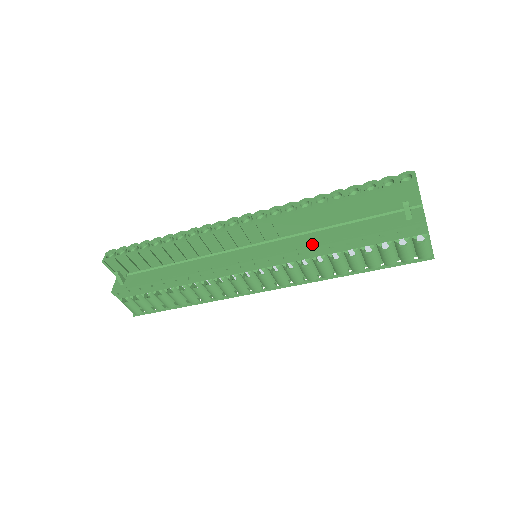
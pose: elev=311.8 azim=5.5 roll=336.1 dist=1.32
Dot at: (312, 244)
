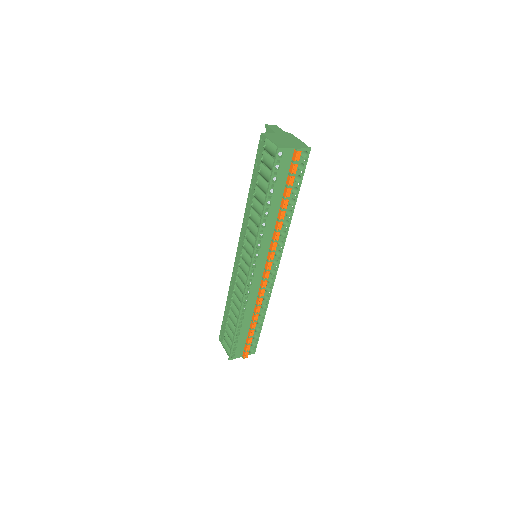
Dot at: occluded
